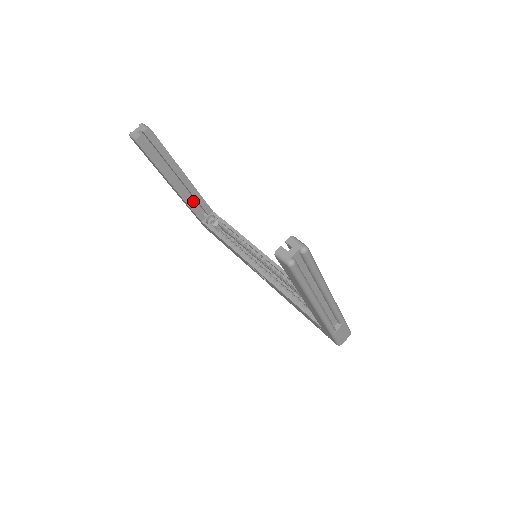
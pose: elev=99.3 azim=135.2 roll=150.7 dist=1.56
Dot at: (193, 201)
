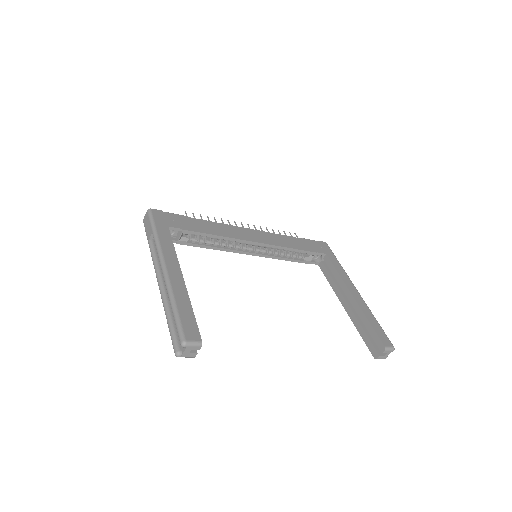
Dot at: occluded
